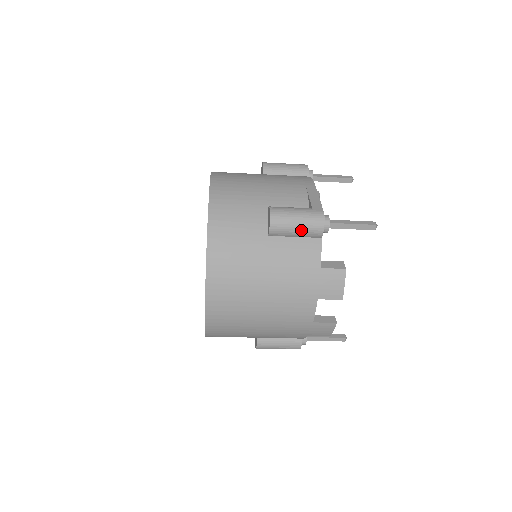
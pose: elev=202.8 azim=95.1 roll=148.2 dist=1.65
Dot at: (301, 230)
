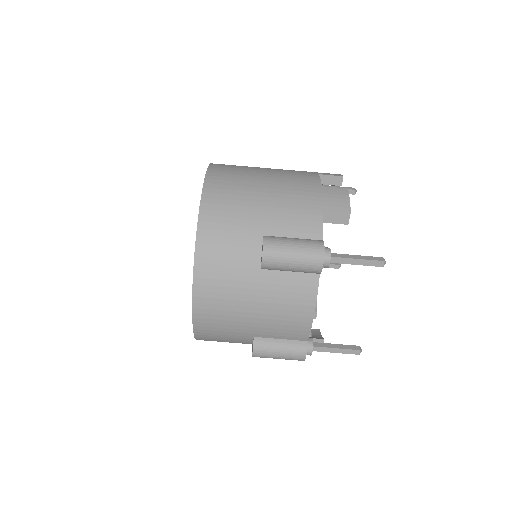
Dot at: occluded
